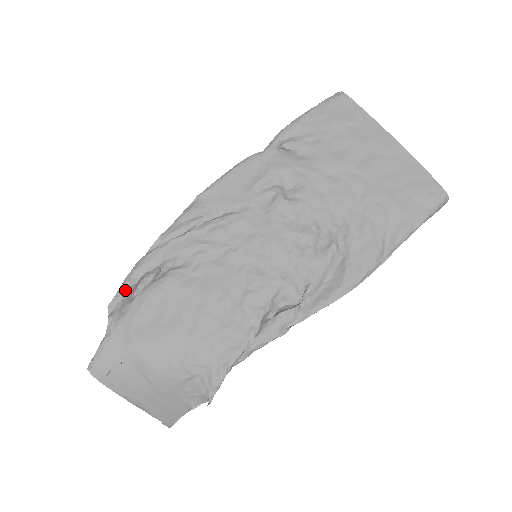
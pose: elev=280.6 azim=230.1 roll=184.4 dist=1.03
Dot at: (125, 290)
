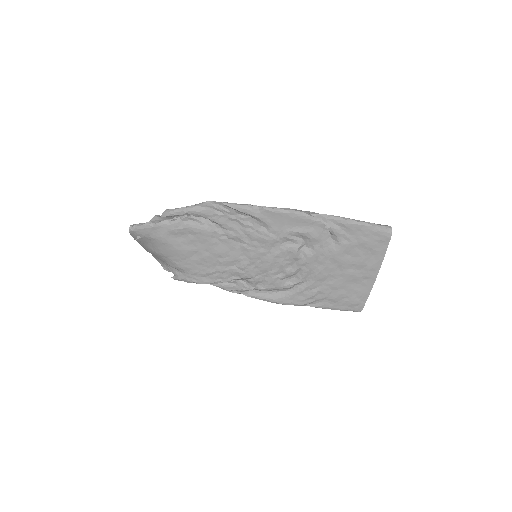
Dot at: (179, 214)
